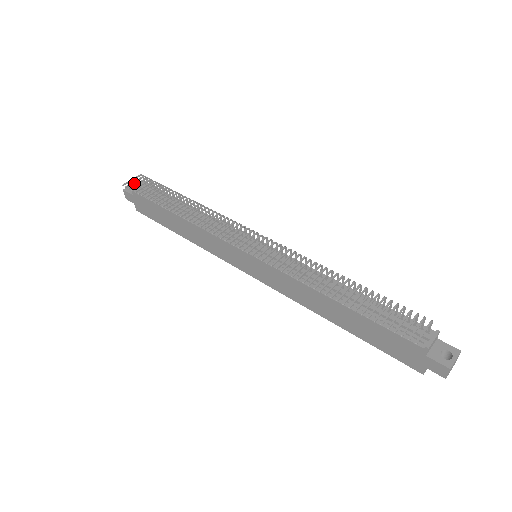
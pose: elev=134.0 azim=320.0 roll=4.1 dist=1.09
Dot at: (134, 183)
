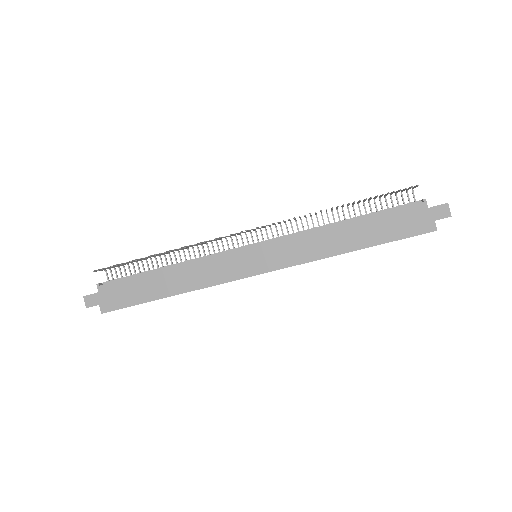
Dot at: occluded
